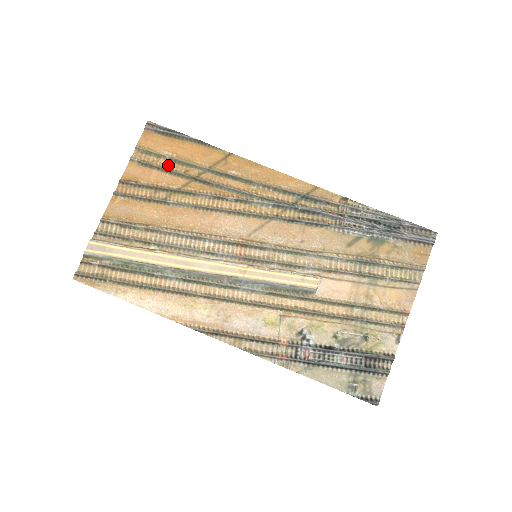
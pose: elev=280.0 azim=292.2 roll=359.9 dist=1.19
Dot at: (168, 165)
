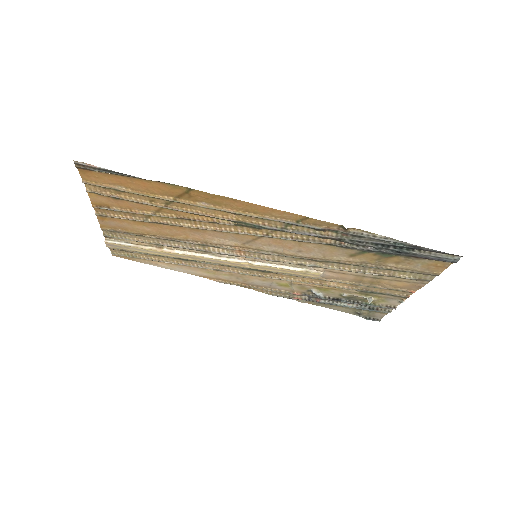
Dot at: (129, 196)
